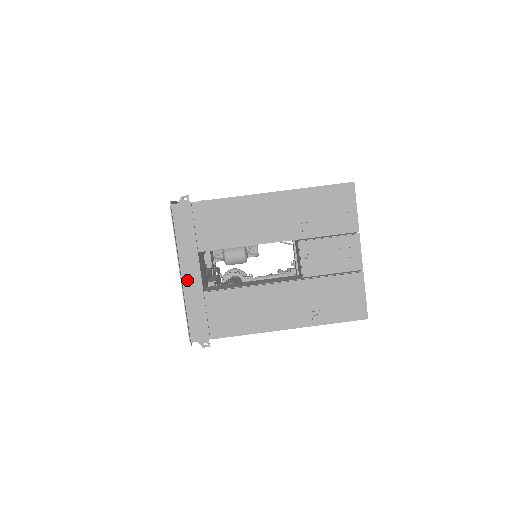
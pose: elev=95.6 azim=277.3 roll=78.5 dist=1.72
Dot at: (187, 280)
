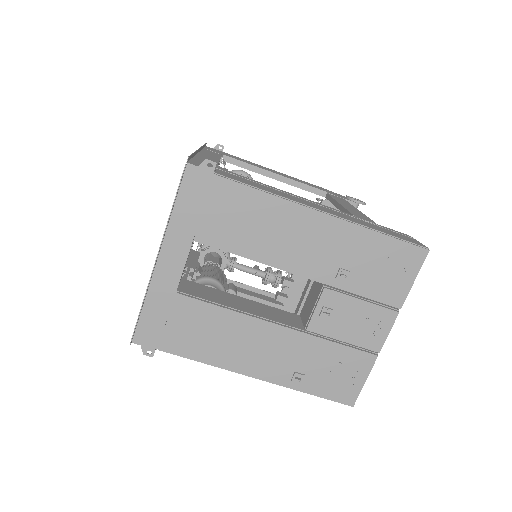
Dot at: (162, 268)
